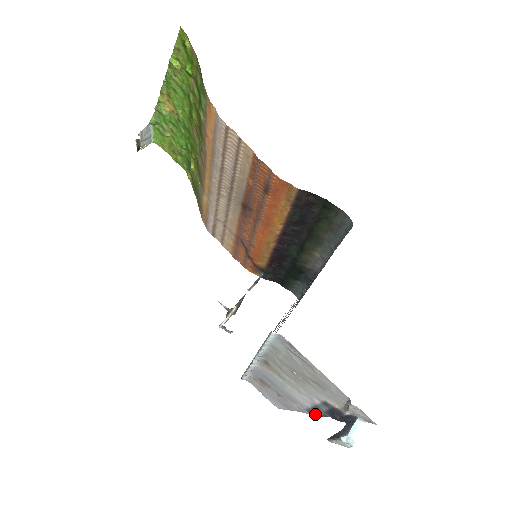
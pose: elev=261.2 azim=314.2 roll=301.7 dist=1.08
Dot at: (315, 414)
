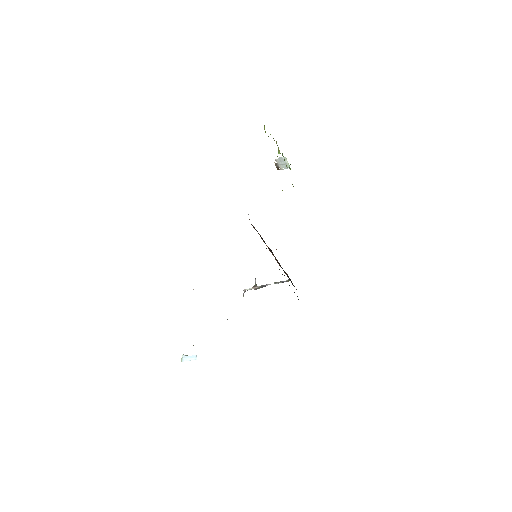
Dot at: occluded
